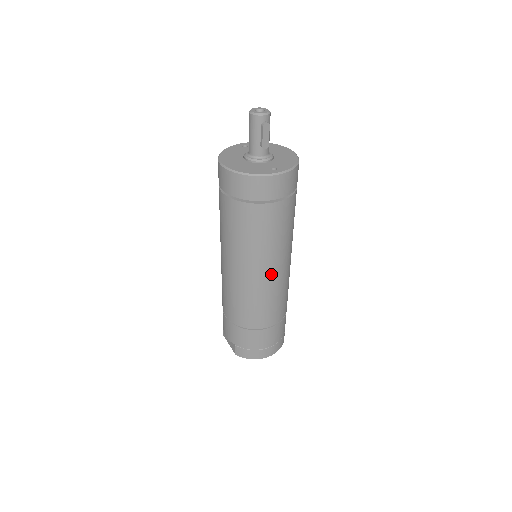
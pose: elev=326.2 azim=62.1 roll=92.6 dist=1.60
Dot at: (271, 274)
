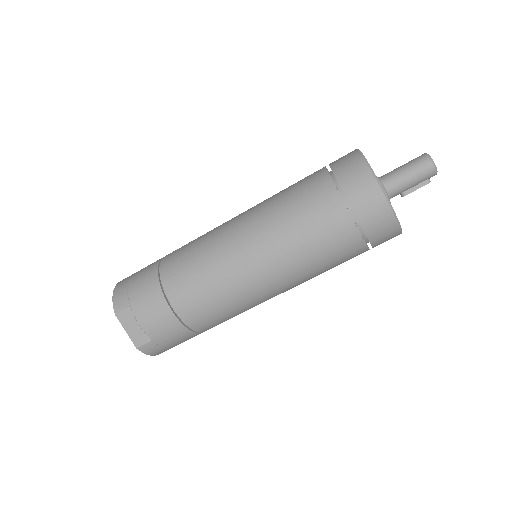
Dot at: occluded
